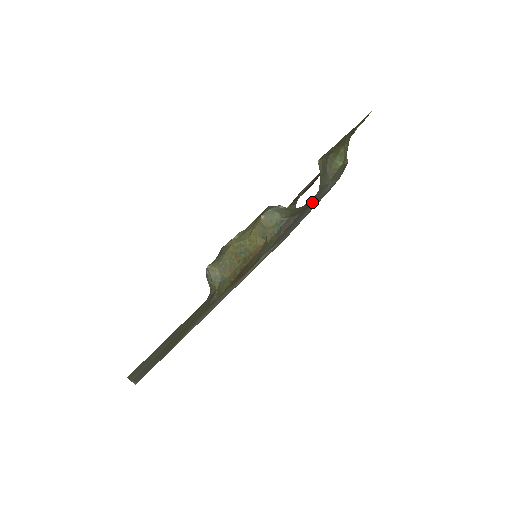
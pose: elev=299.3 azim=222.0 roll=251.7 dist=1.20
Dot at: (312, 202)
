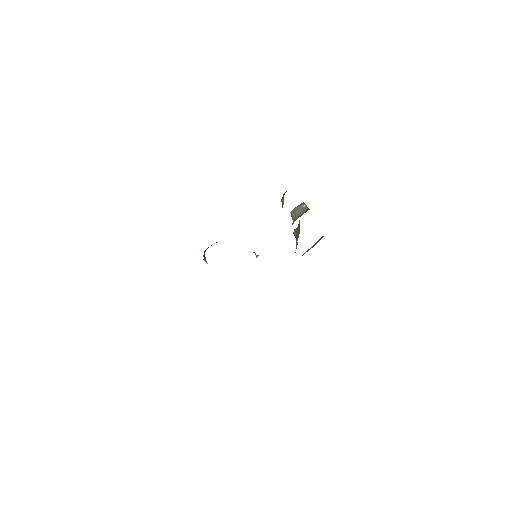
Dot at: occluded
